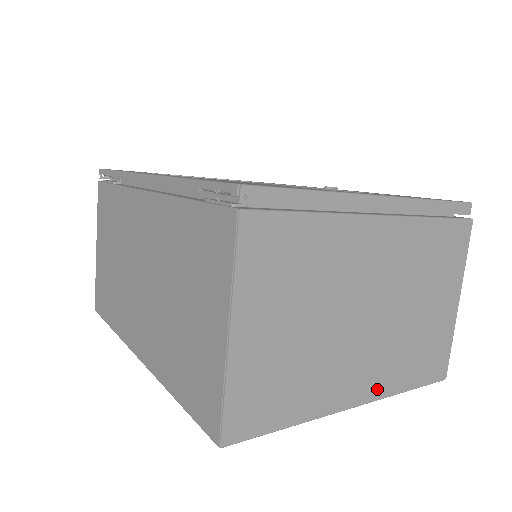
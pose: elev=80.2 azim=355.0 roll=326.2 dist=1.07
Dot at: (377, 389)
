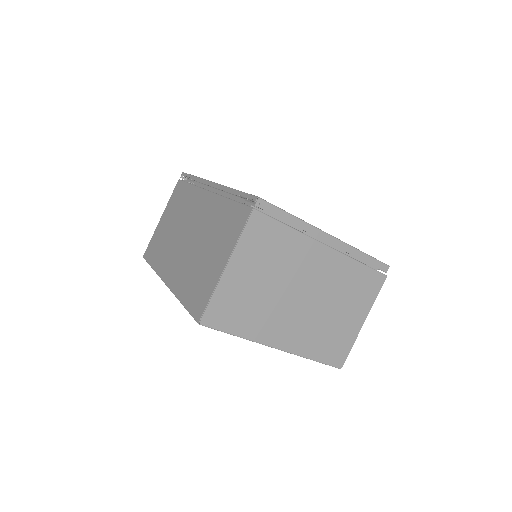
Dot at: (294, 346)
